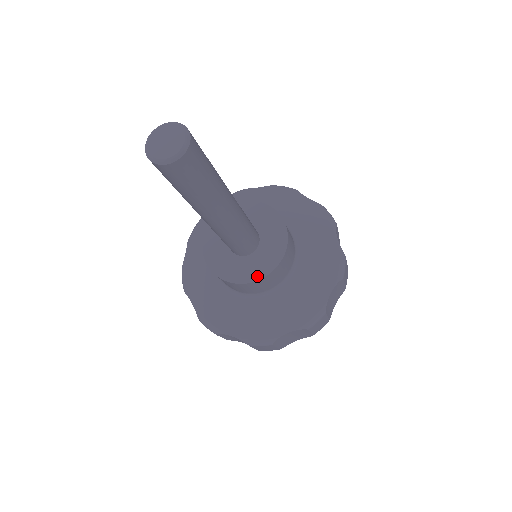
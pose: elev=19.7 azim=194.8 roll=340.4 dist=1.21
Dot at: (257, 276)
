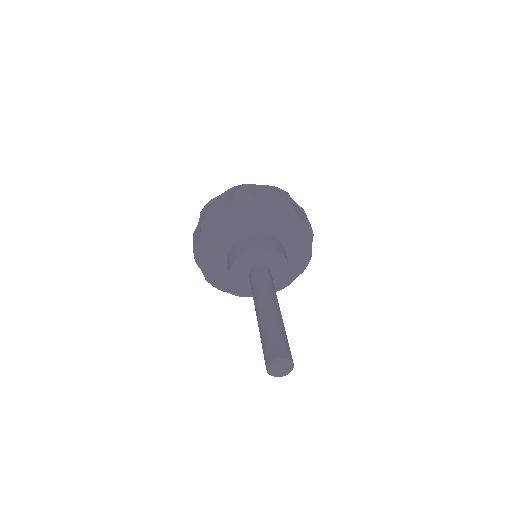
Dot at: occluded
